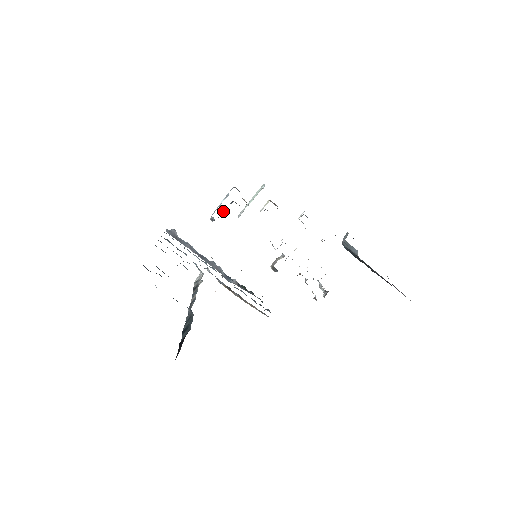
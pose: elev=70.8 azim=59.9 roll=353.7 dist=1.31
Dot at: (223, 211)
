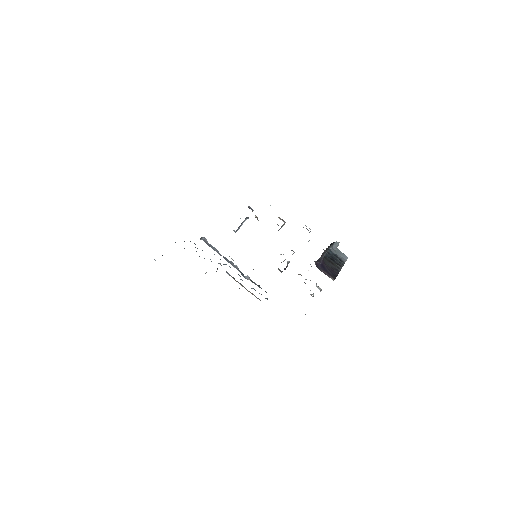
Dot at: (241, 225)
